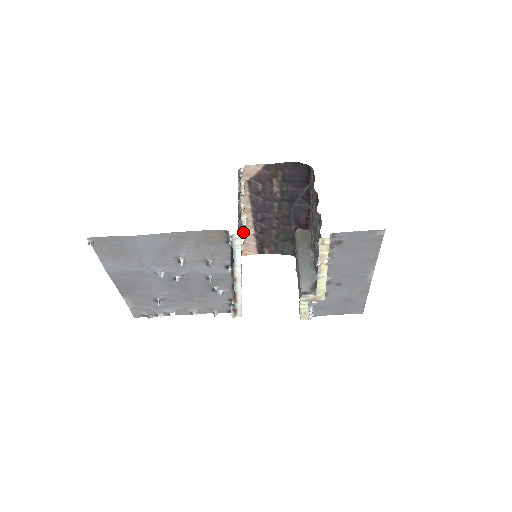
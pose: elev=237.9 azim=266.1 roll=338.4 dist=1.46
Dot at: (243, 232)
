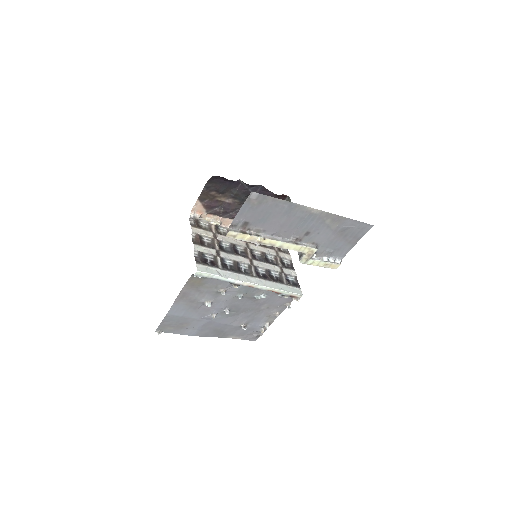
Dot at: occluded
